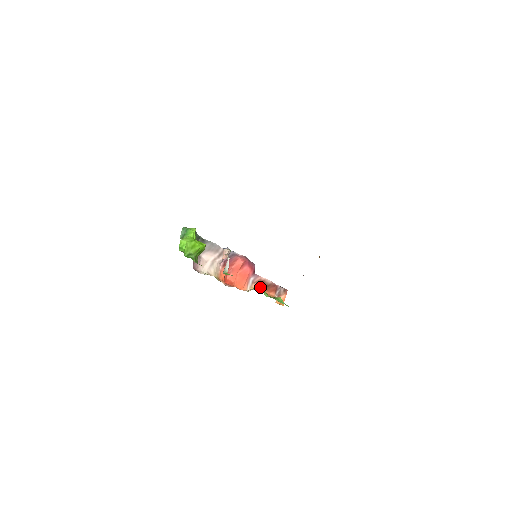
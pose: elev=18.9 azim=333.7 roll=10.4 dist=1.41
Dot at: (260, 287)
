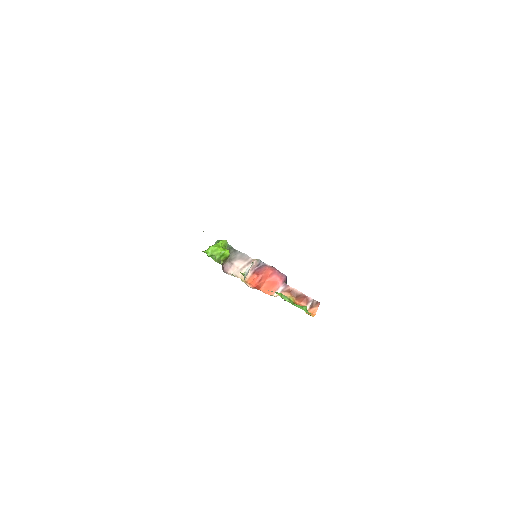
Dot at: (288, 295)
